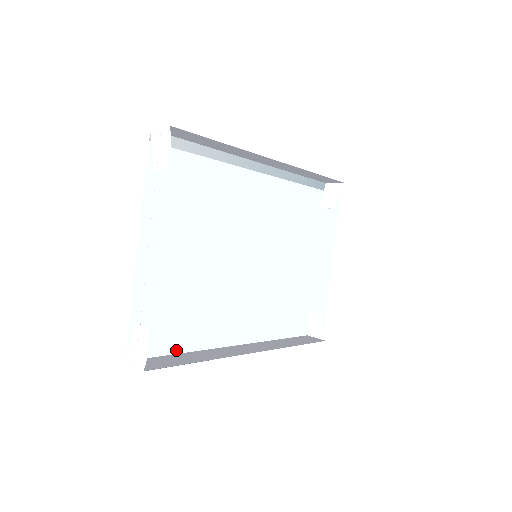
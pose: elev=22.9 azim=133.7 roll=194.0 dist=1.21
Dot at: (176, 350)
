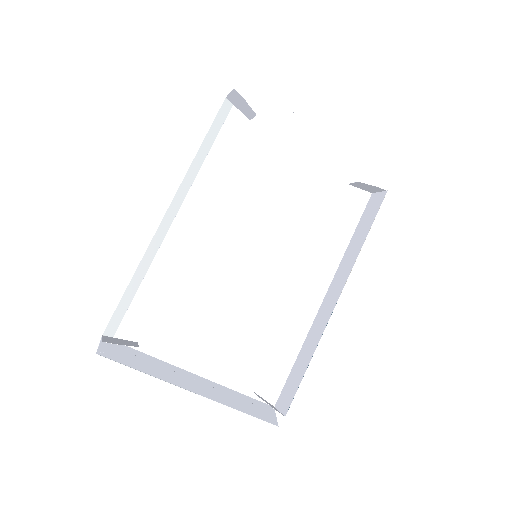
Dot at: (292, 360)
